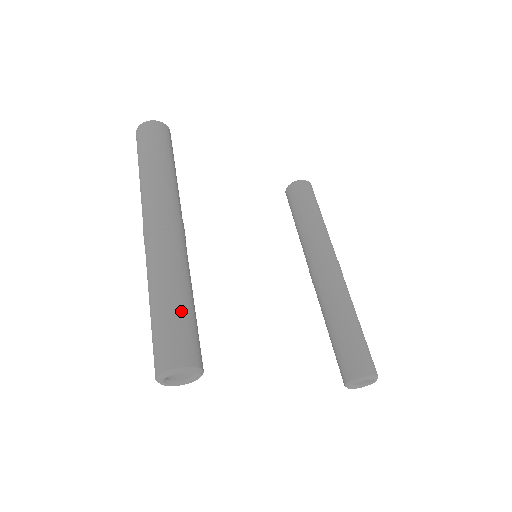
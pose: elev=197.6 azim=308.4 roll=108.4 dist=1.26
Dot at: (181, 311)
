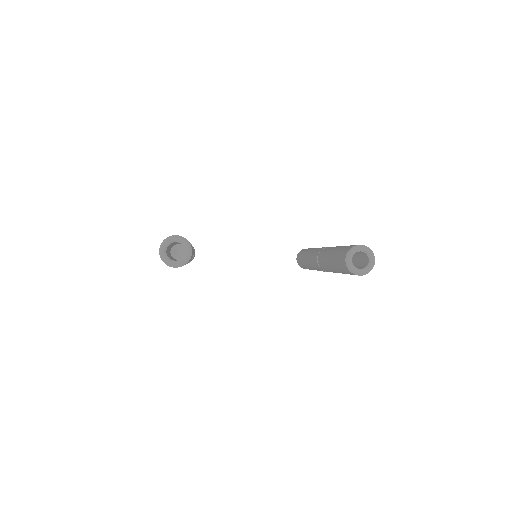
Dot at: occluded
